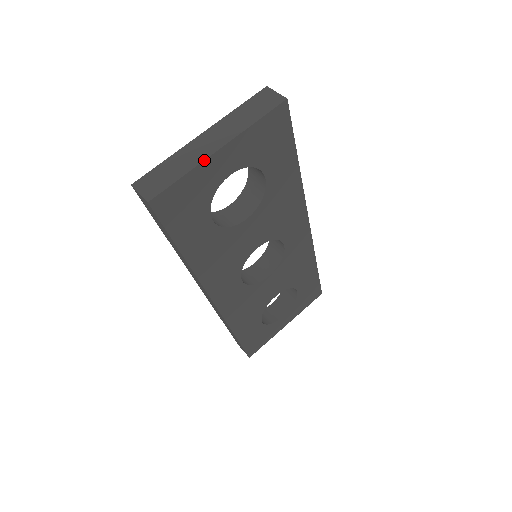
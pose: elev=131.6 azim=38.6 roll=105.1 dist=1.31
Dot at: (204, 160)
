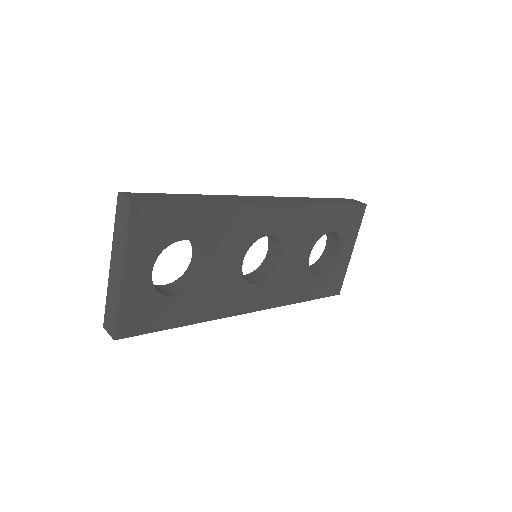
Dot at: (120, 290)
